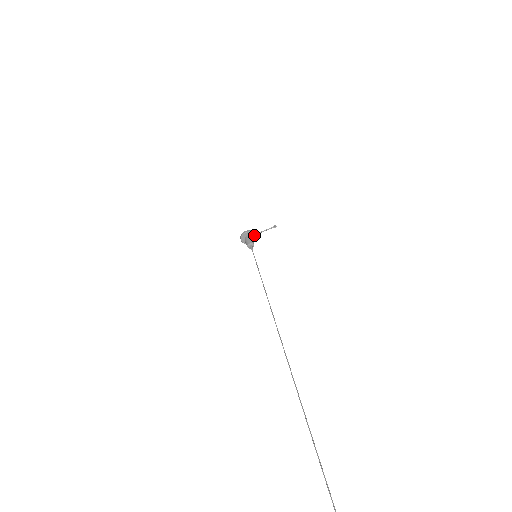
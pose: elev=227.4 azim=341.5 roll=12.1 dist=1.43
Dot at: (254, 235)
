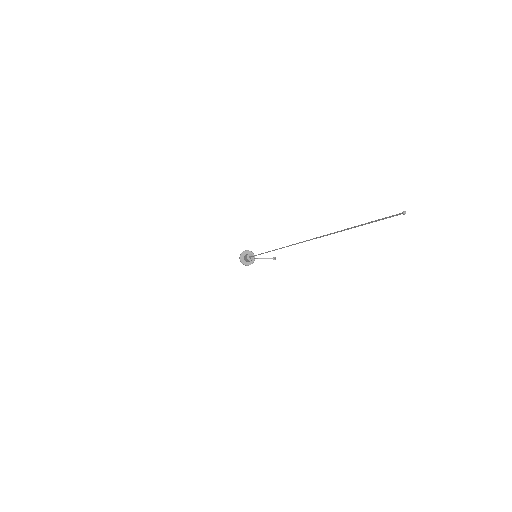
Dot at: (254, 257)
